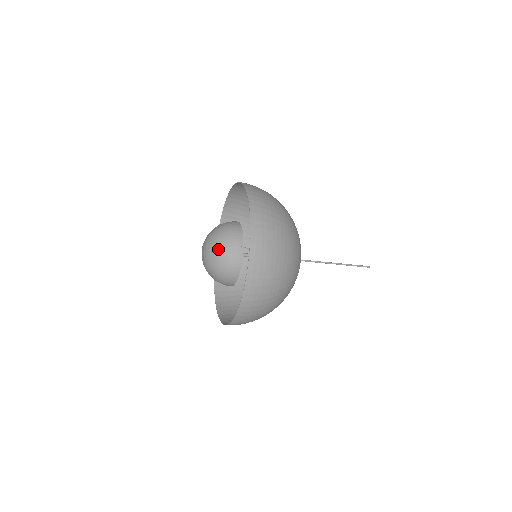
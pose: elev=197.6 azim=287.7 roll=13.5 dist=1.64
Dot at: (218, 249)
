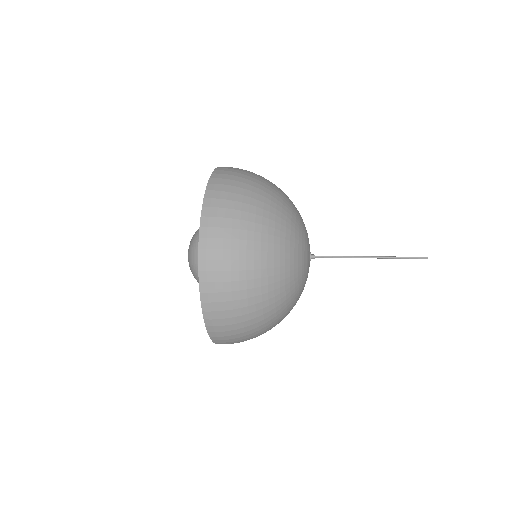
Dot at: (193, 254)
